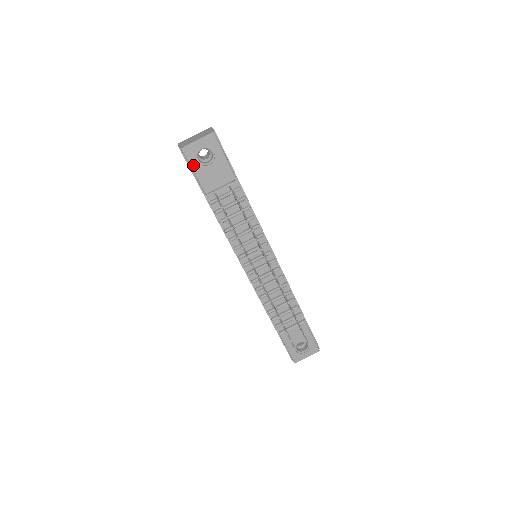
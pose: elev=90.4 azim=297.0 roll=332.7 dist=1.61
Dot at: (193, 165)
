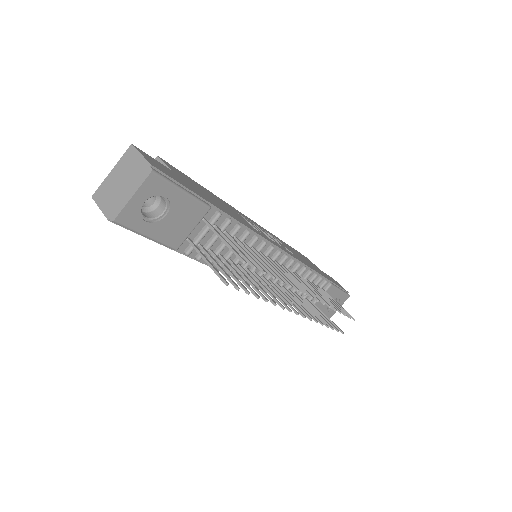
Dot at: (142, 230)
